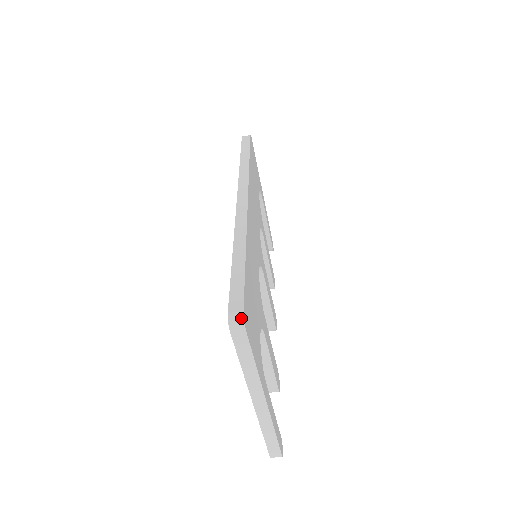
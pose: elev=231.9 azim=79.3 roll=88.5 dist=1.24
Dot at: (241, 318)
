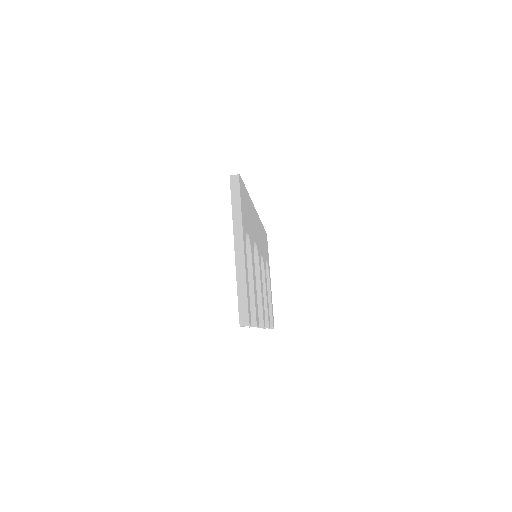
Dot at: (238, 175)
